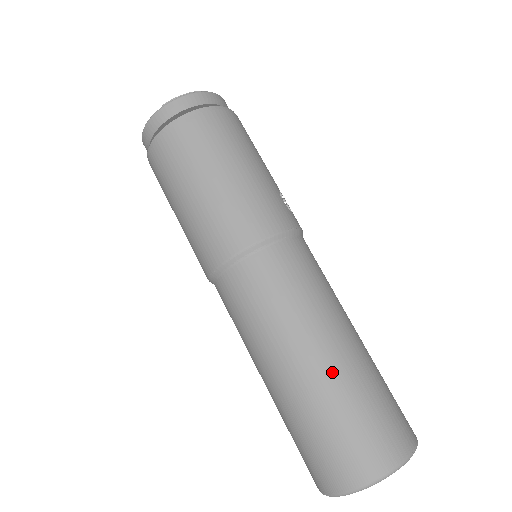
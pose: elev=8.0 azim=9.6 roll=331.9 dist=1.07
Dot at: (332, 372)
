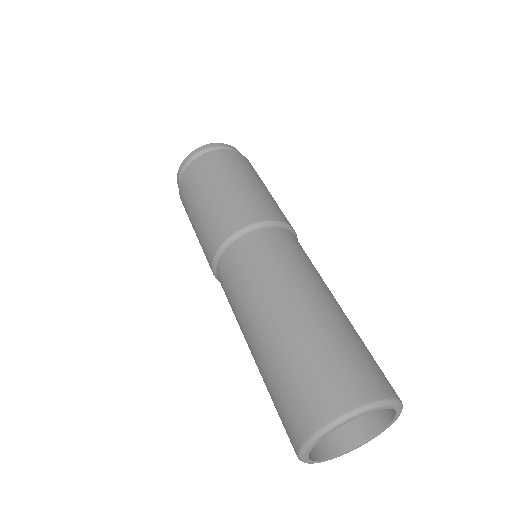
Dot at: (312, 316)
